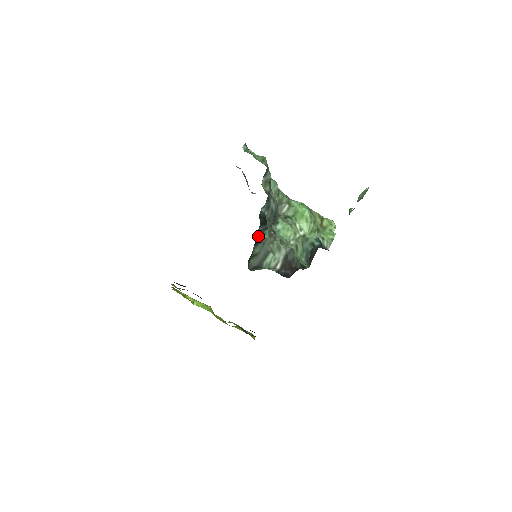
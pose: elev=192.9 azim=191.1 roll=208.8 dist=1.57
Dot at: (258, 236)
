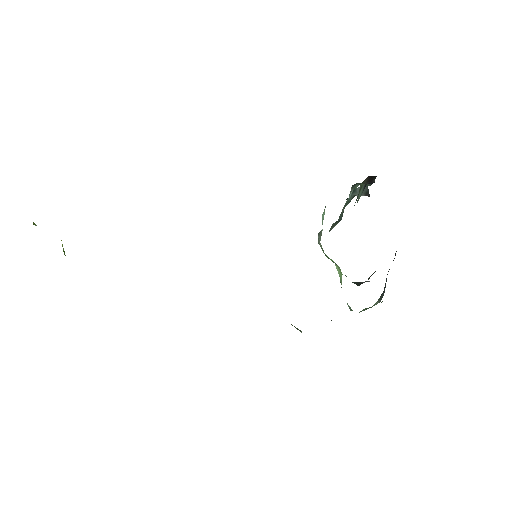
Dot at: occluded
